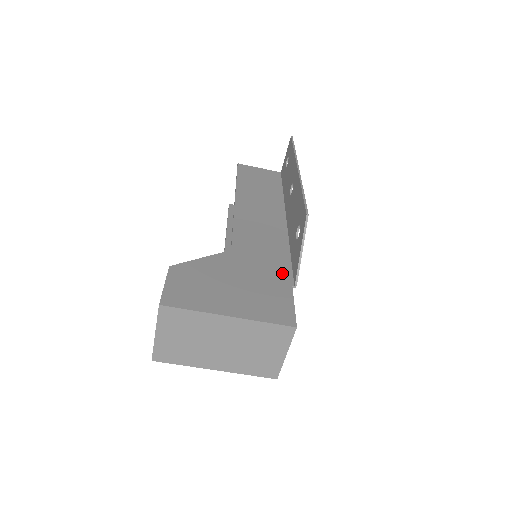
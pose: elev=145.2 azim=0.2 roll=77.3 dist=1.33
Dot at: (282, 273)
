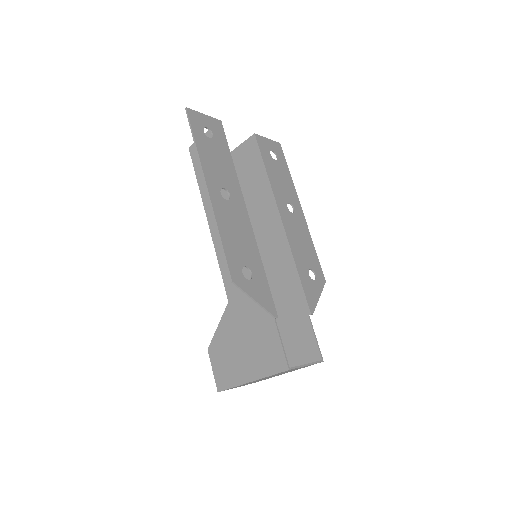
Dot at: occluded
